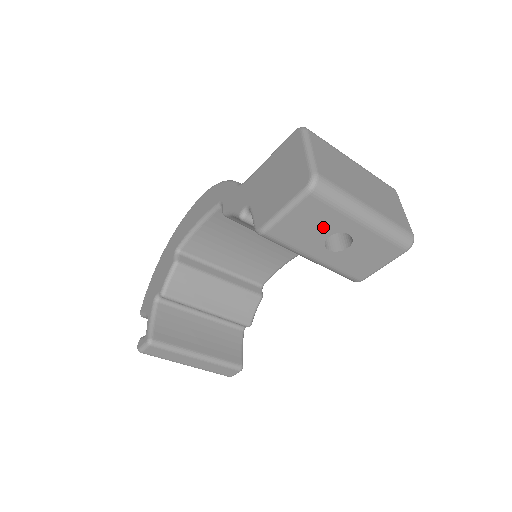
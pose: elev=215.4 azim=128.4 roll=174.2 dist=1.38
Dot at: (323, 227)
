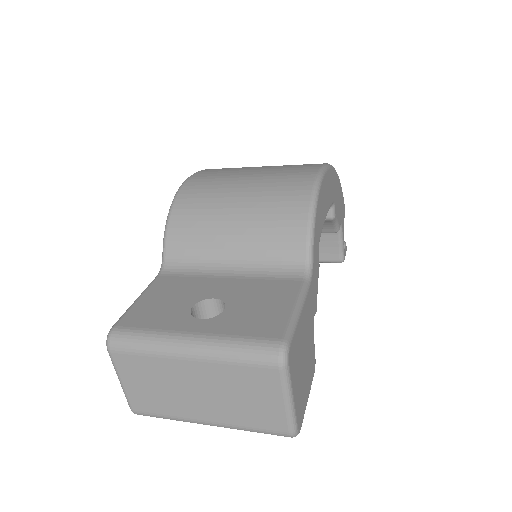
Dot at: occluded
